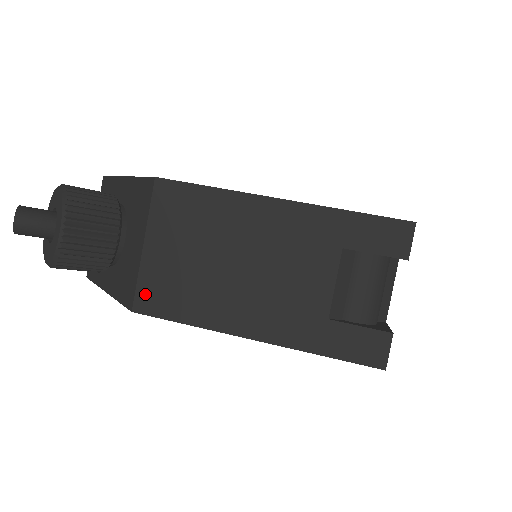
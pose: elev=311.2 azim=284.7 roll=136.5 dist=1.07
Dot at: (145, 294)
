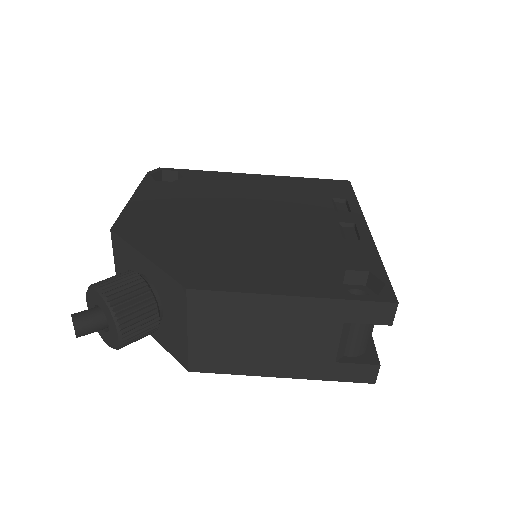
Dot at: (196, 361)
